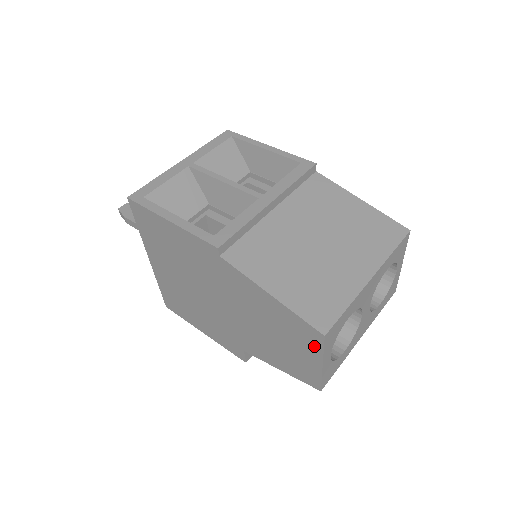
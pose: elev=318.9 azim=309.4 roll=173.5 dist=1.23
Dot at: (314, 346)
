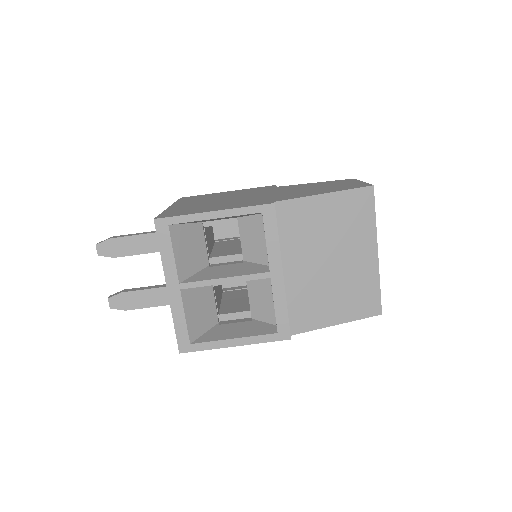
Dot at: occluded
